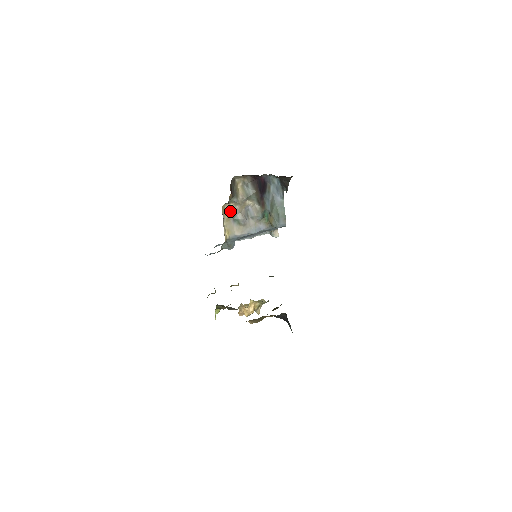
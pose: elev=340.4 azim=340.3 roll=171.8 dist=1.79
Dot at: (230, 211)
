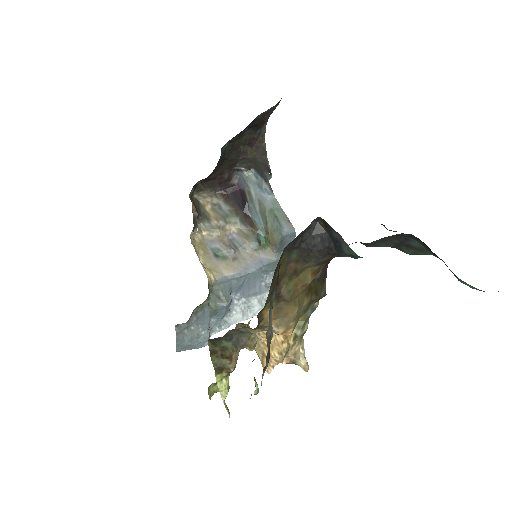
Dot at: (205, 244)
